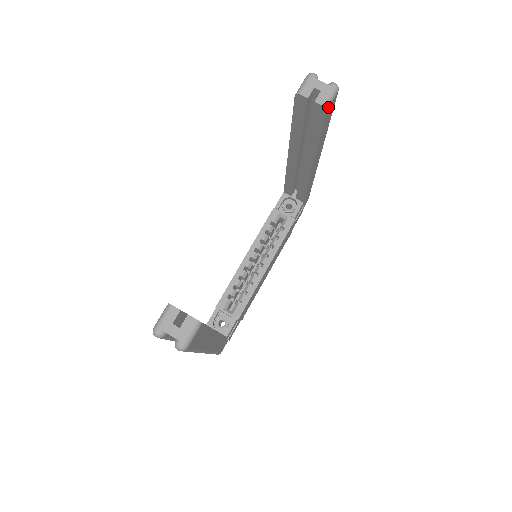
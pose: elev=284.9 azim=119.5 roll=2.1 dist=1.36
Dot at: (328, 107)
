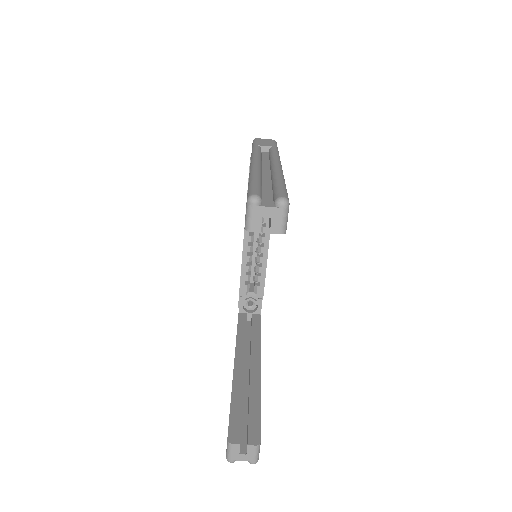
Dot at: (286, 228)
